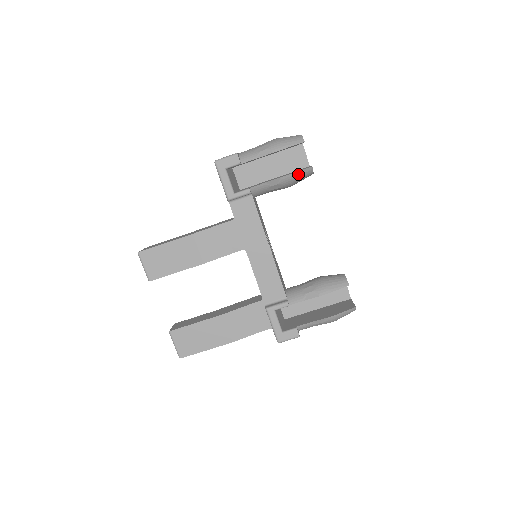
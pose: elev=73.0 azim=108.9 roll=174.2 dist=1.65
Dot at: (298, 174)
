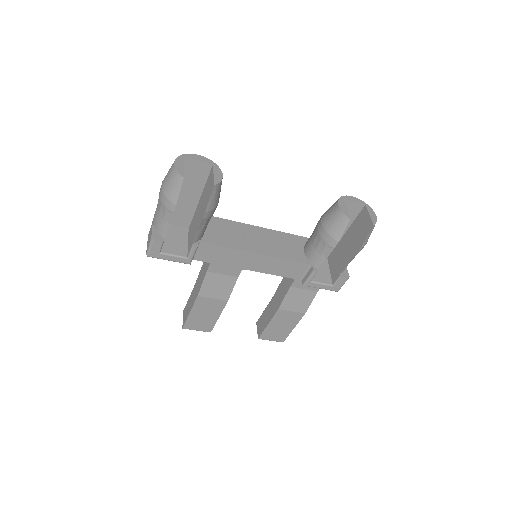
Dot at: (211, 201)
